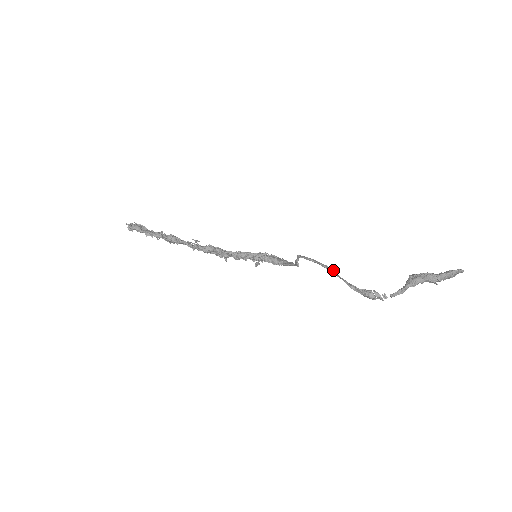
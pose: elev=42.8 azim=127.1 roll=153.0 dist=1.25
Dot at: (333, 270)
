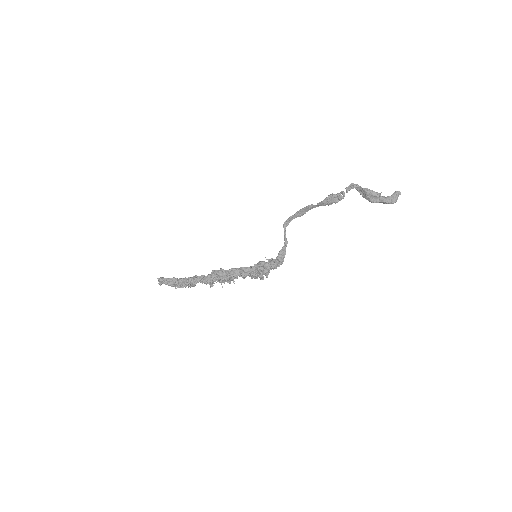
Dot at: (307, 208)
